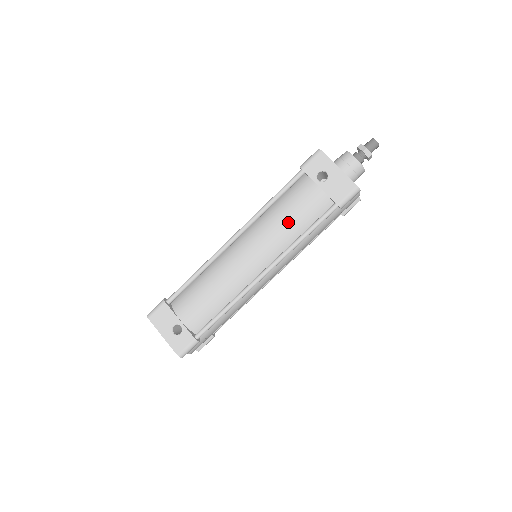
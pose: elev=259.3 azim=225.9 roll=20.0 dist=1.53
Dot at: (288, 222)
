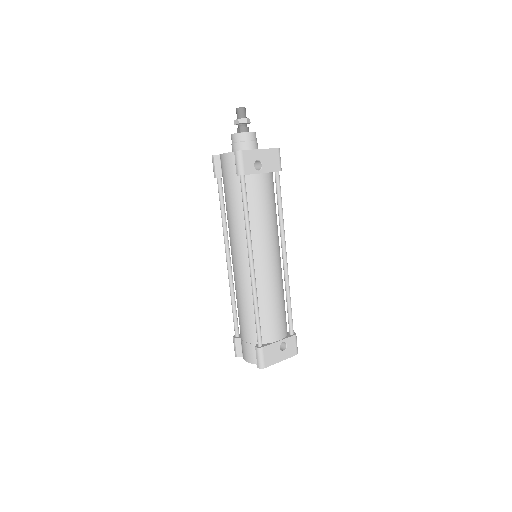
Dot at: (269, 214)
